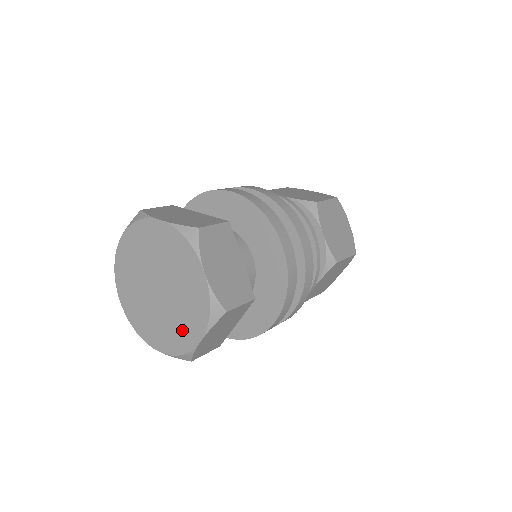
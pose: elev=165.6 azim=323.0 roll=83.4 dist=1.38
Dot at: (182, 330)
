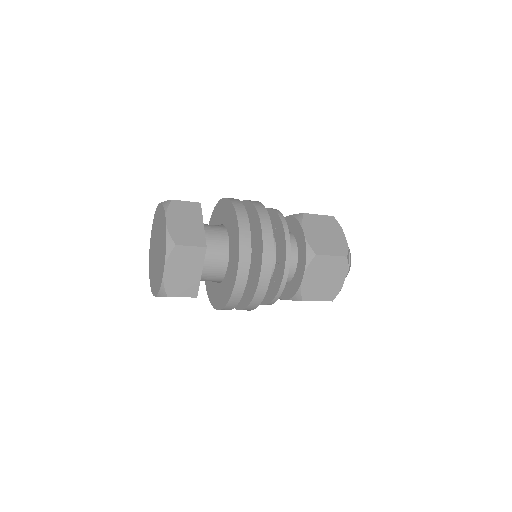
Dot at: (154, 281)
